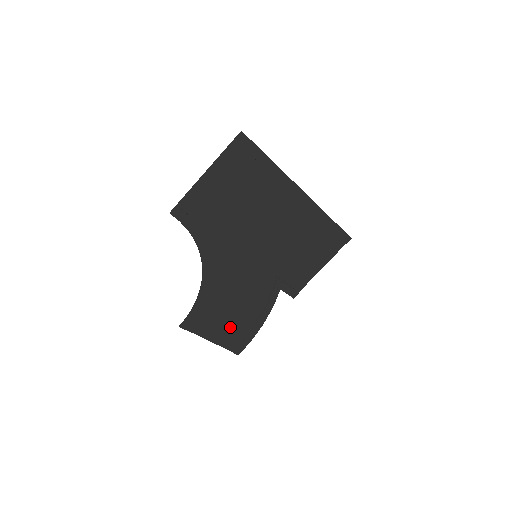
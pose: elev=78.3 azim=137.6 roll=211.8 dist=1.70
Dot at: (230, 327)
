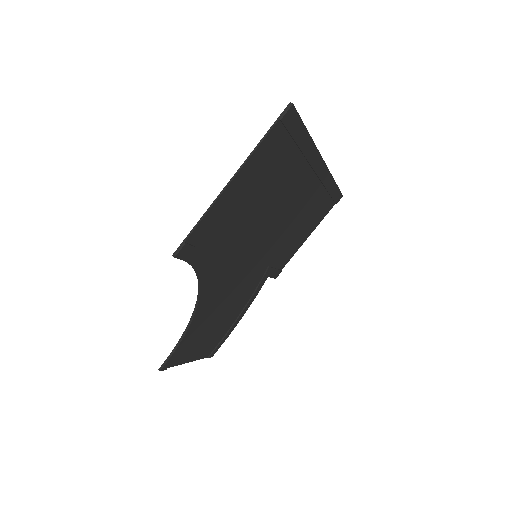
Dot at: (211, 338)
